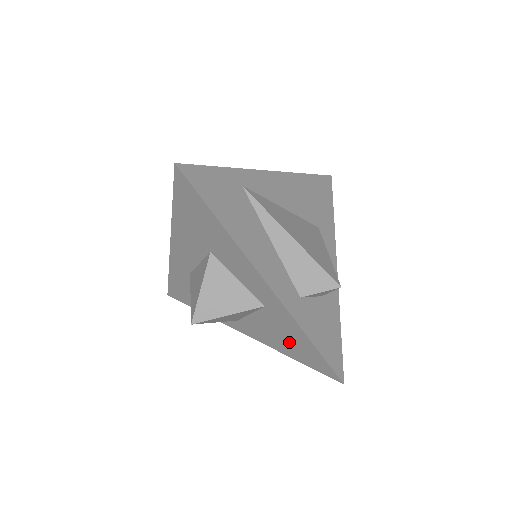
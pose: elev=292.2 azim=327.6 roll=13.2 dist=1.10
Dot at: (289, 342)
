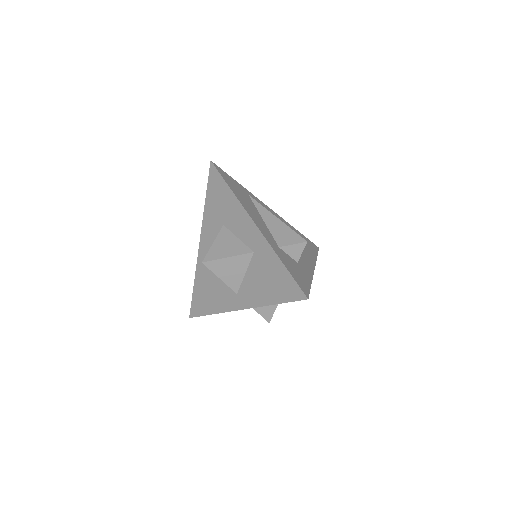
Dot at: (270, 282)
